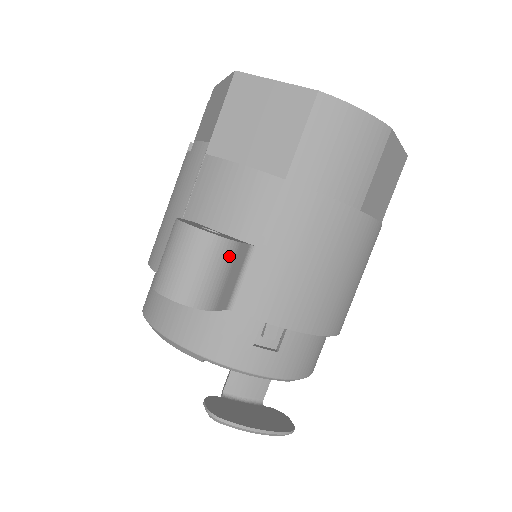
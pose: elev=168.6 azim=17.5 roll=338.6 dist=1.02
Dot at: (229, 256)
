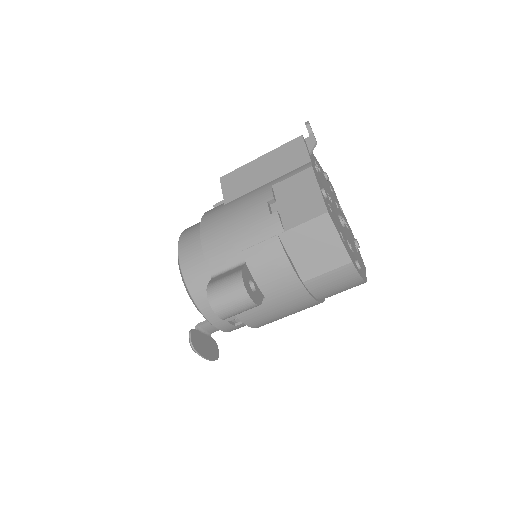
Dot at: occluded
